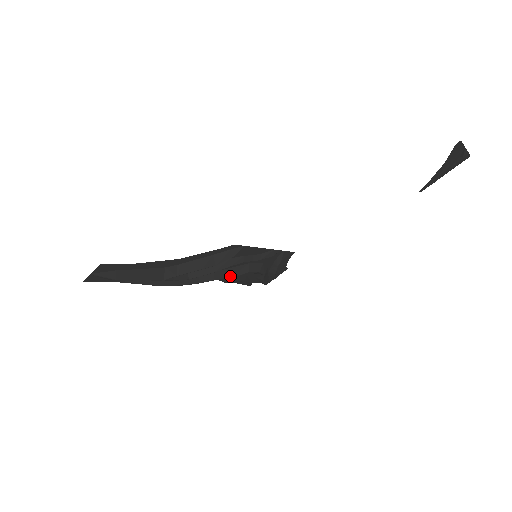
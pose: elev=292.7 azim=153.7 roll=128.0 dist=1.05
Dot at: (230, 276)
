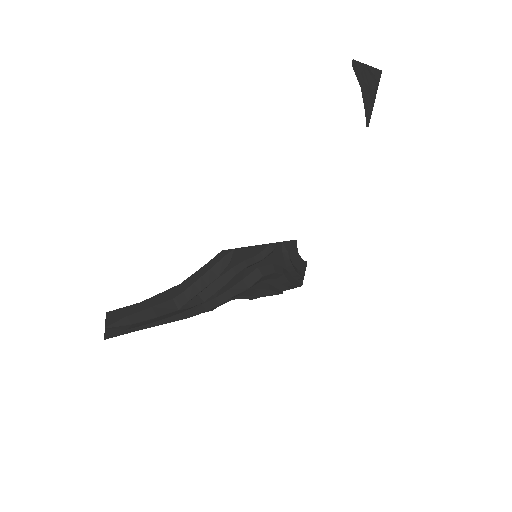
Dot at: (247, 287)
